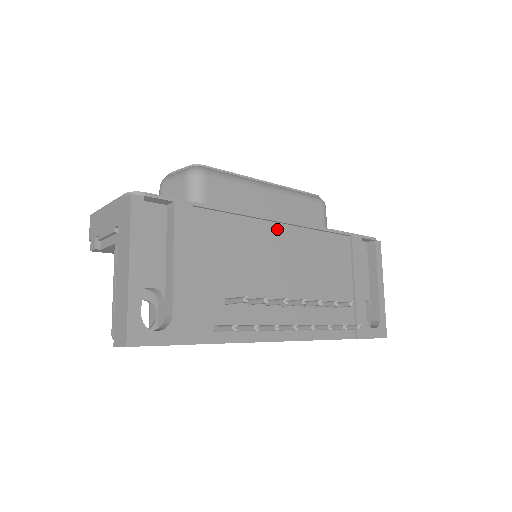
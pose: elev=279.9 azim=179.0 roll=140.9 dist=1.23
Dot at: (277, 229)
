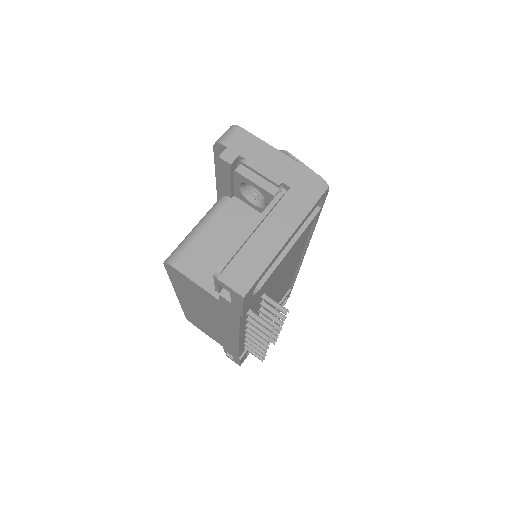
Dot at: occluded
